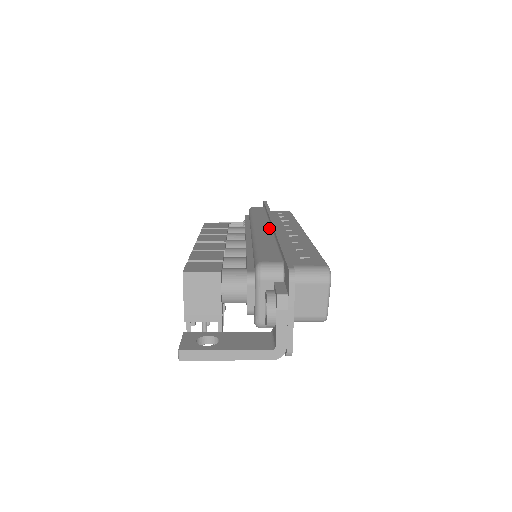
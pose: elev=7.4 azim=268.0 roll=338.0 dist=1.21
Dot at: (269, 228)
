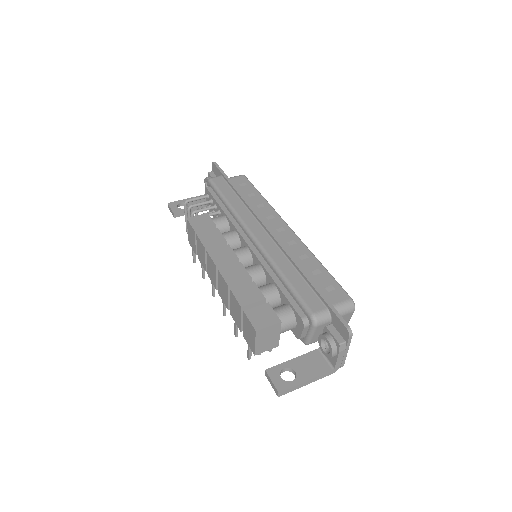
Dot at: (268, 236)
